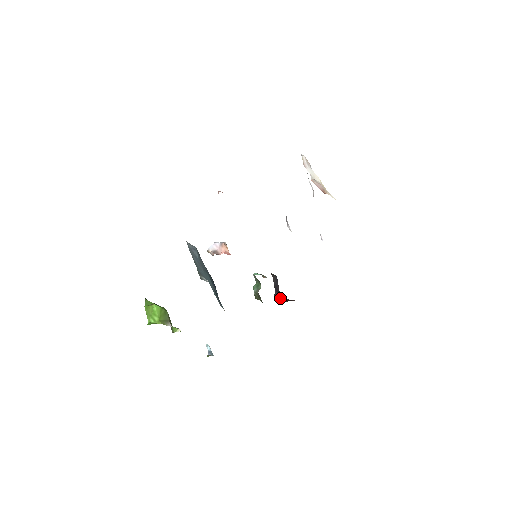
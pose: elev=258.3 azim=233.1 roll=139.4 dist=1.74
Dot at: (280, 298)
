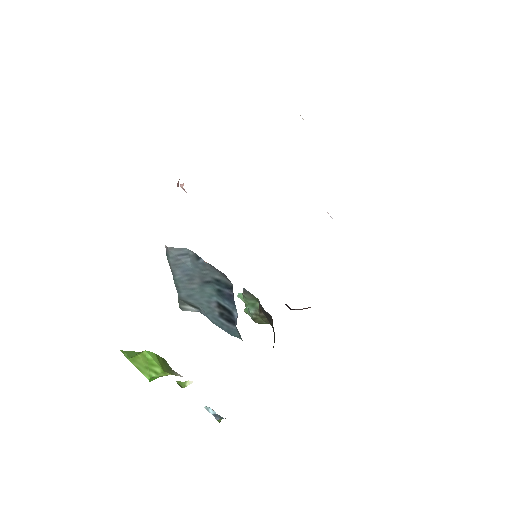
Dot at: (292, 309)
